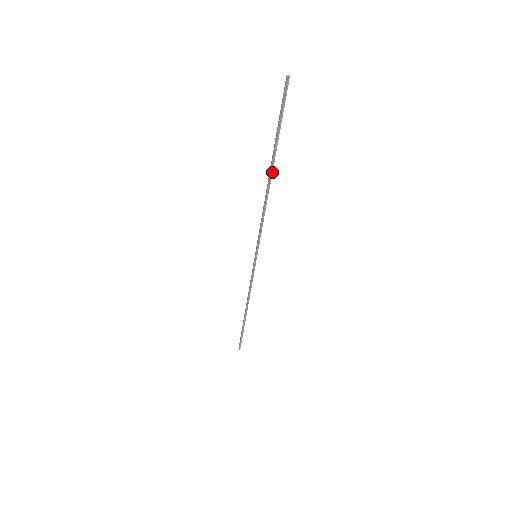
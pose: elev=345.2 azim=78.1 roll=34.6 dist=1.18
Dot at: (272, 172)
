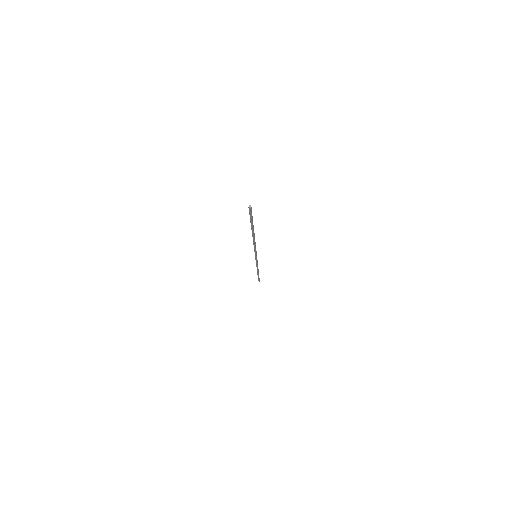
Dot at: occluded
